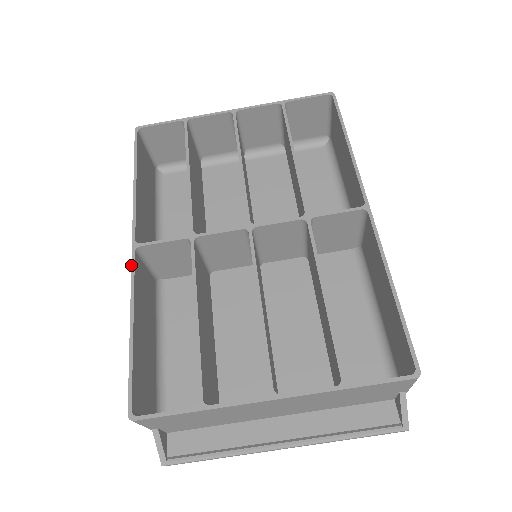
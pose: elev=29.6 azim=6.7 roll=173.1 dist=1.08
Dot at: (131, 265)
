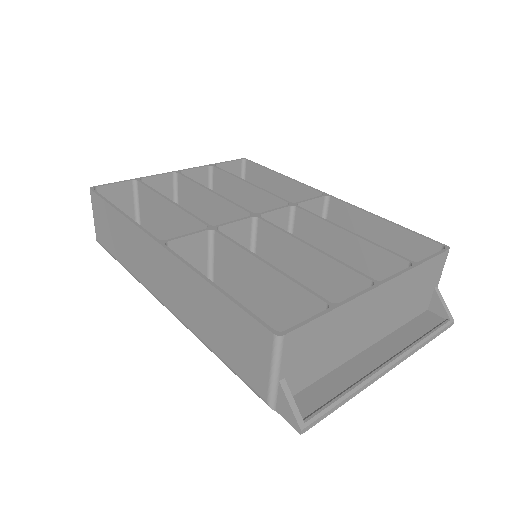
Dot at: (170, 252)
